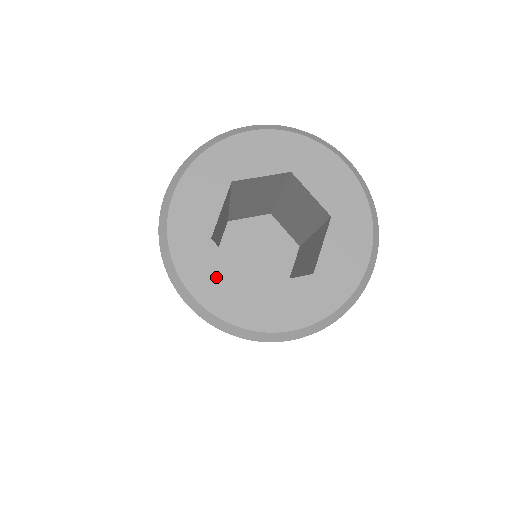
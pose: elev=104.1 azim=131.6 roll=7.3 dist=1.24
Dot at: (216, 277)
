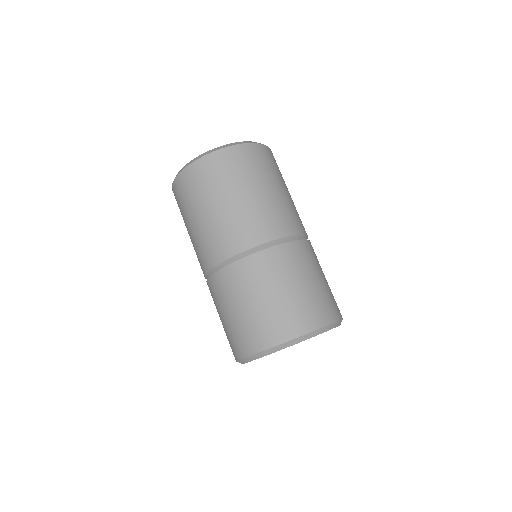
Dot at: occluded
